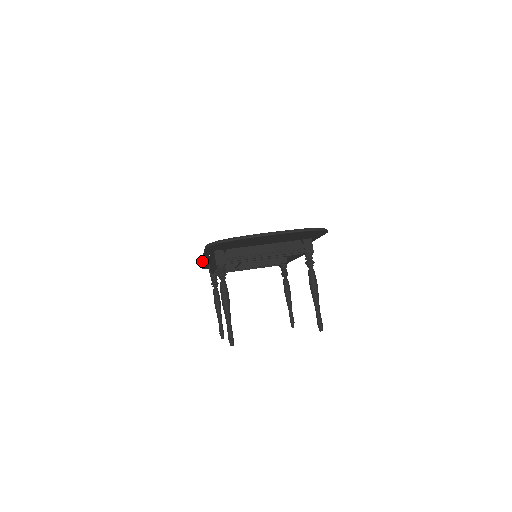
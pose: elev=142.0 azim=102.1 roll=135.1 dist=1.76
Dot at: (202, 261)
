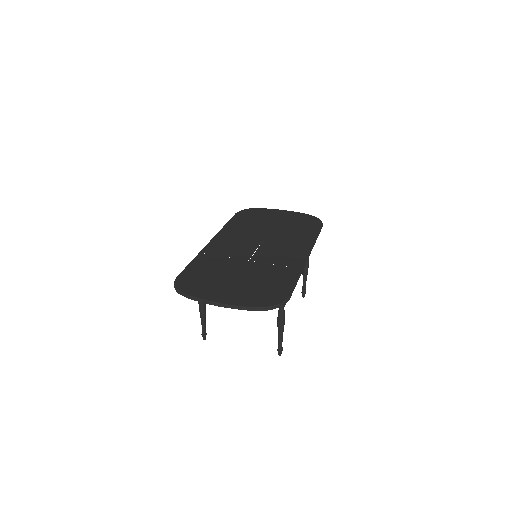
Dot at: occluded
